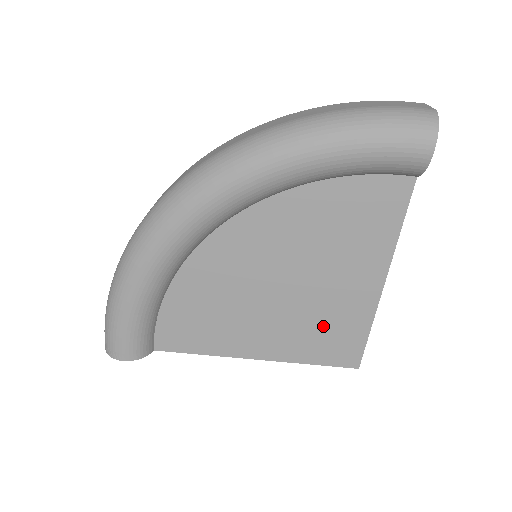
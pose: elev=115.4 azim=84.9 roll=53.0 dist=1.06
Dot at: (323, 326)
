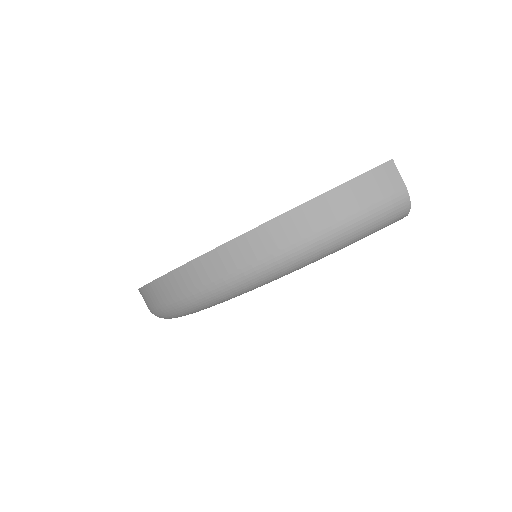
Dot at: occluded
